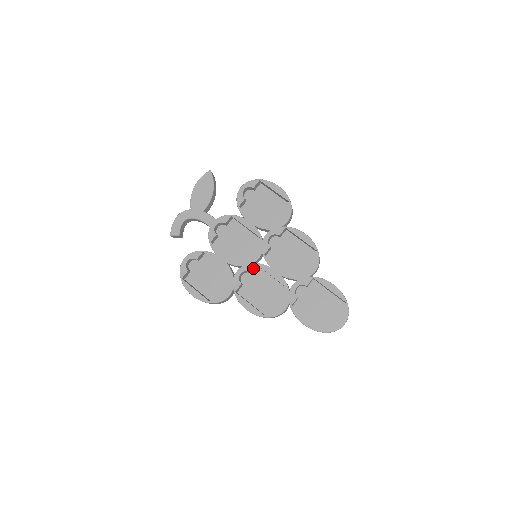
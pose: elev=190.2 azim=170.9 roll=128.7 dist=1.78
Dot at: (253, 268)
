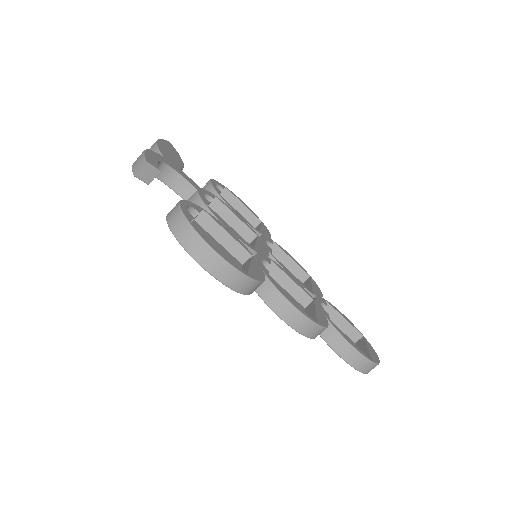
Dot at: (270, 261)
